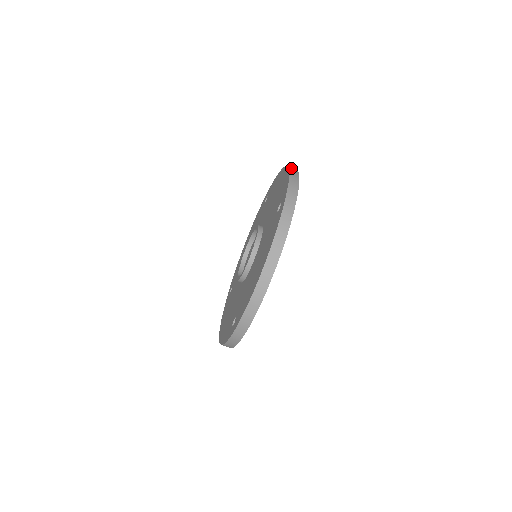
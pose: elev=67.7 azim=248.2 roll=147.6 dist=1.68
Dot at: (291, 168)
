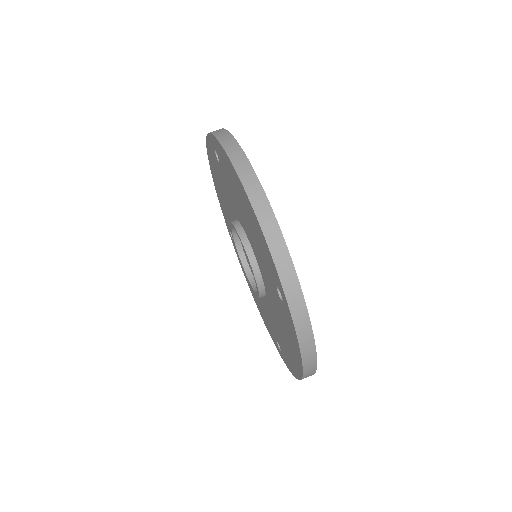
Dot at: occluded
